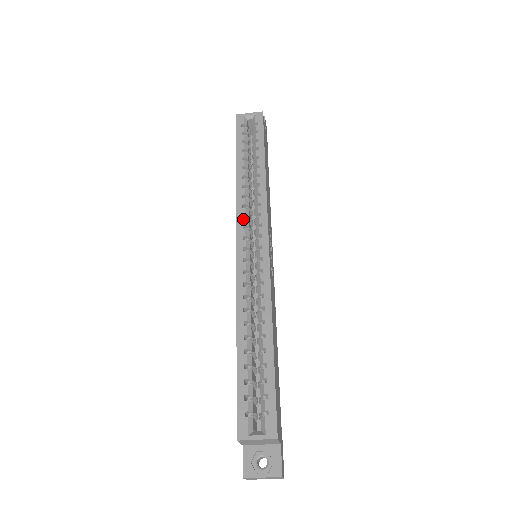
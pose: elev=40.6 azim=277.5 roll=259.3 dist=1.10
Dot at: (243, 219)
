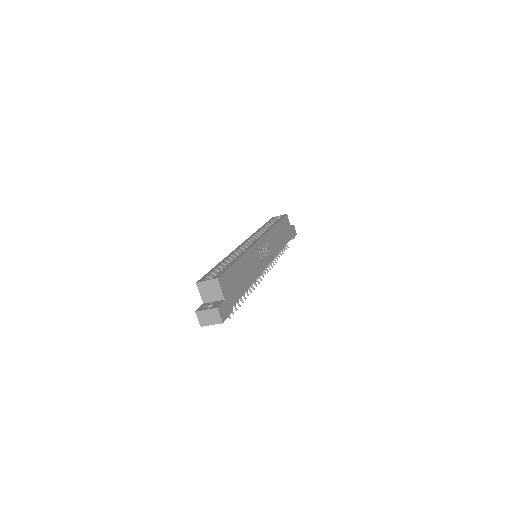
Dot at: (252, 237)
